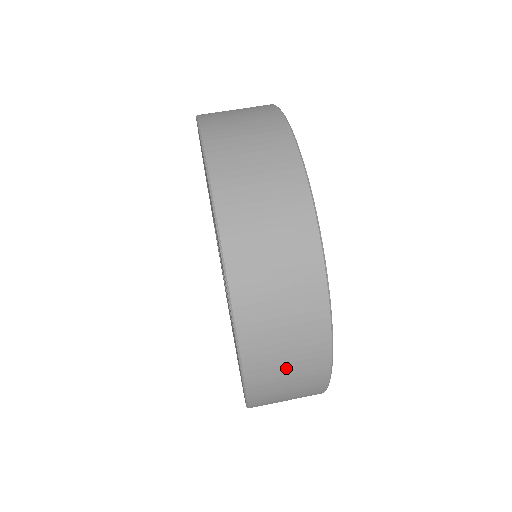
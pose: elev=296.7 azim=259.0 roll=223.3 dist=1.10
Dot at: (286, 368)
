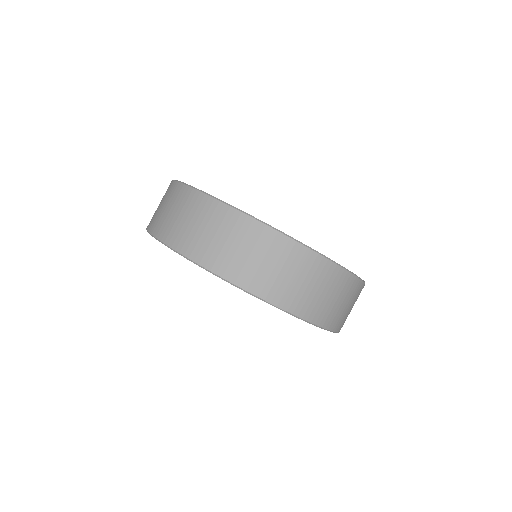
Dot at: occluded
